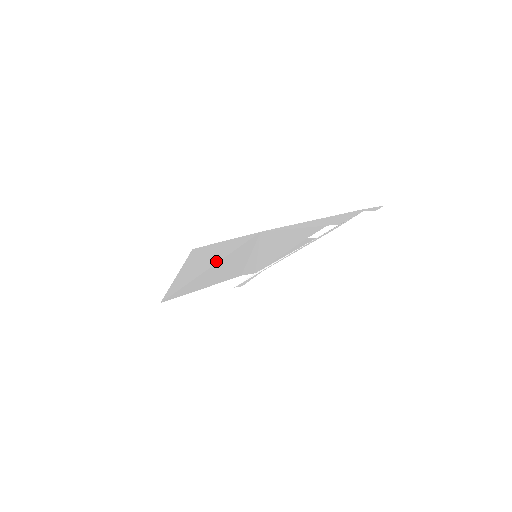
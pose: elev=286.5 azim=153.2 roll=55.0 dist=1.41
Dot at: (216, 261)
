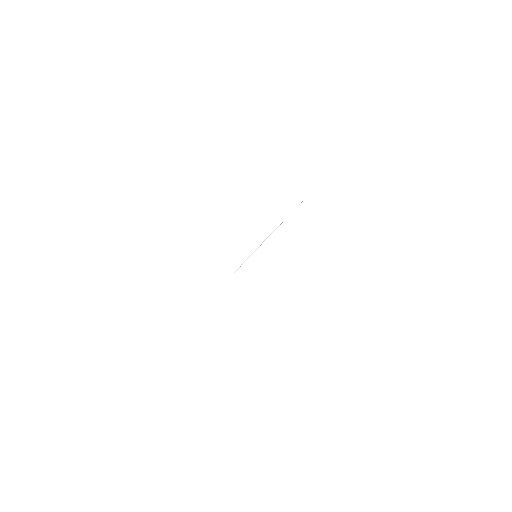
Dot at: occluded
